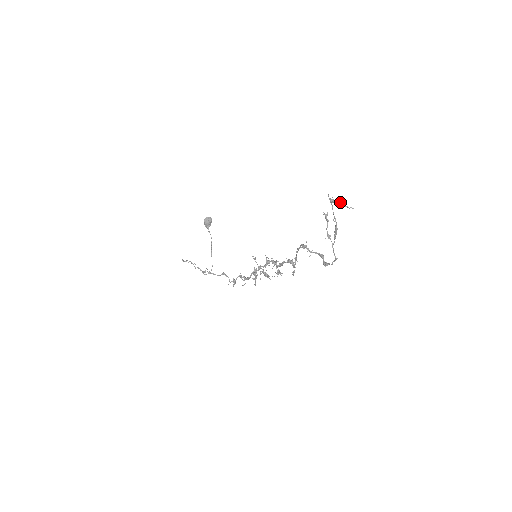
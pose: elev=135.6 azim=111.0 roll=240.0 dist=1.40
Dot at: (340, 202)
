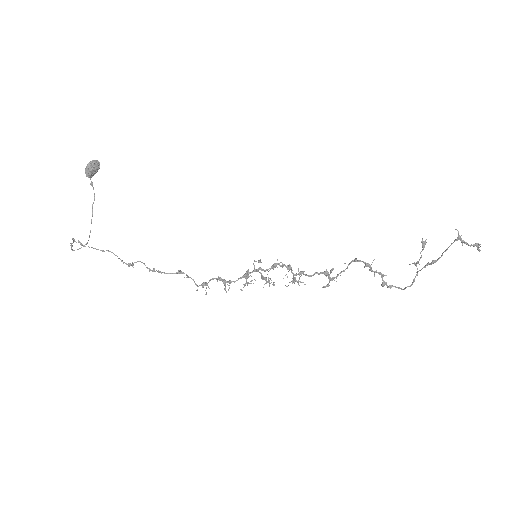
Dot at: (480, 246)
